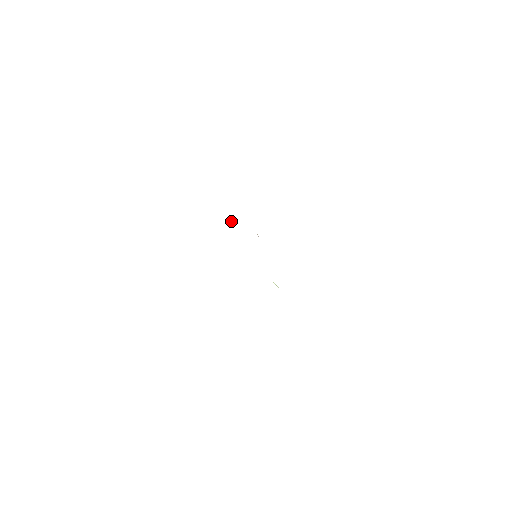
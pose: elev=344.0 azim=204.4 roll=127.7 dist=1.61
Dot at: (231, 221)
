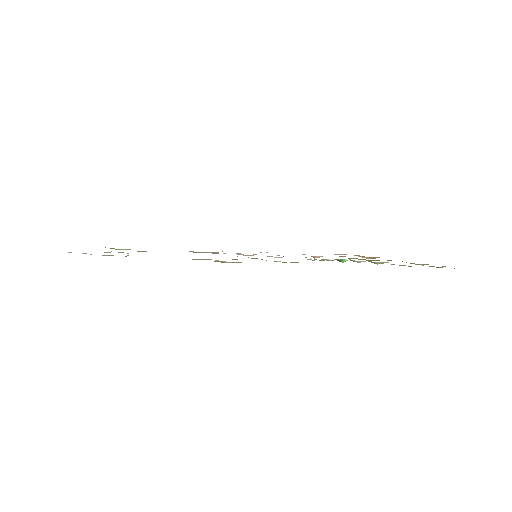
Dot at: occluded
